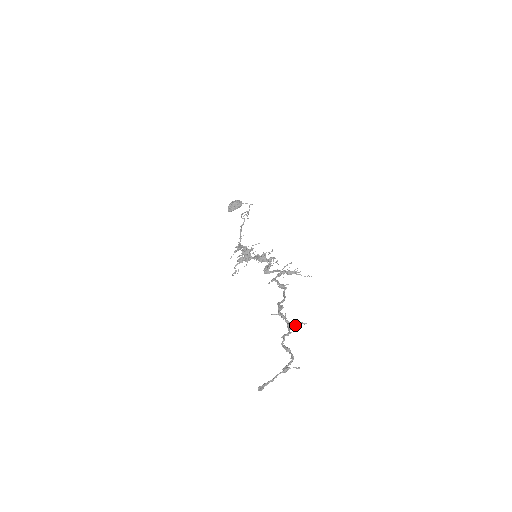
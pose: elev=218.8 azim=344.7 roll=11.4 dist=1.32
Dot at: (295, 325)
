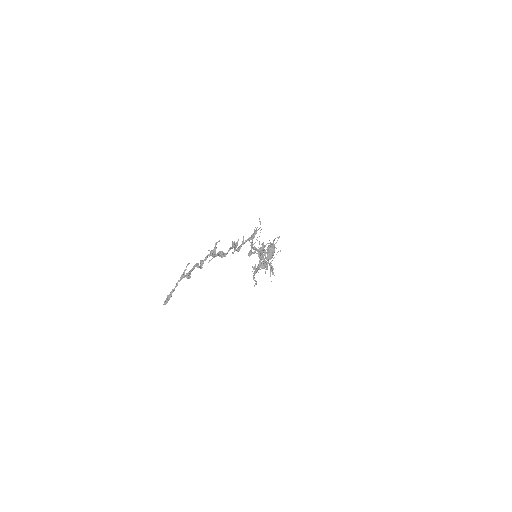
Dot at: (215, 250)
